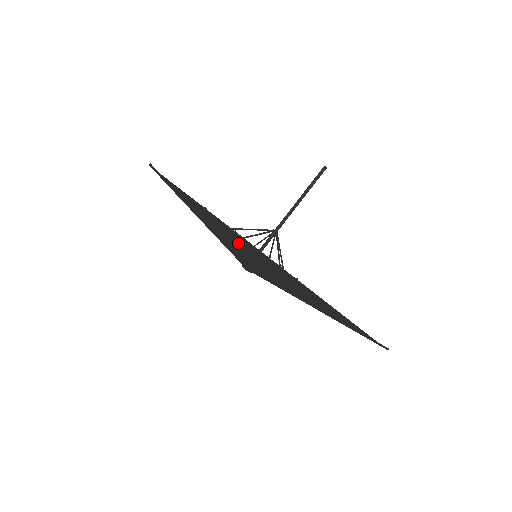
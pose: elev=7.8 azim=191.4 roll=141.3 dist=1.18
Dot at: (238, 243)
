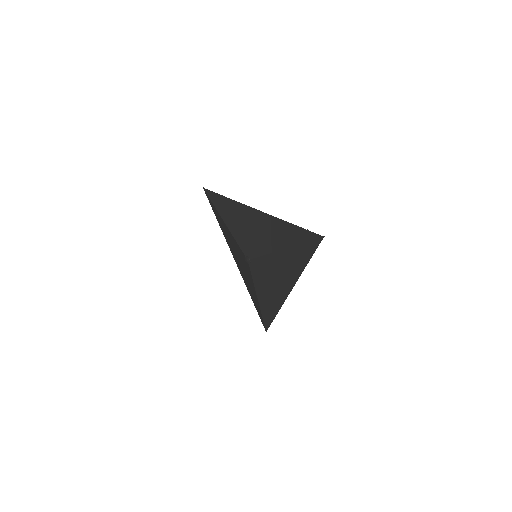
Dot at: (286, 269)
